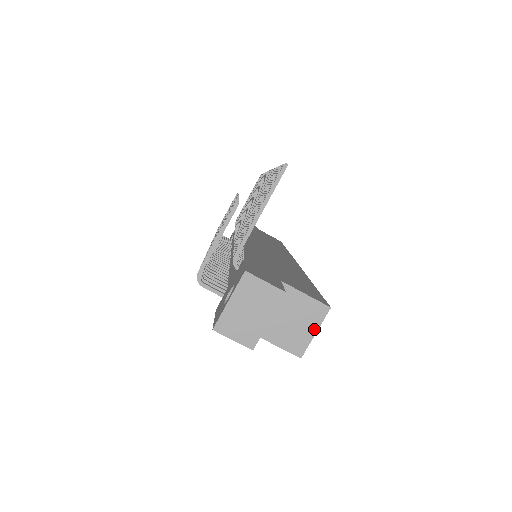
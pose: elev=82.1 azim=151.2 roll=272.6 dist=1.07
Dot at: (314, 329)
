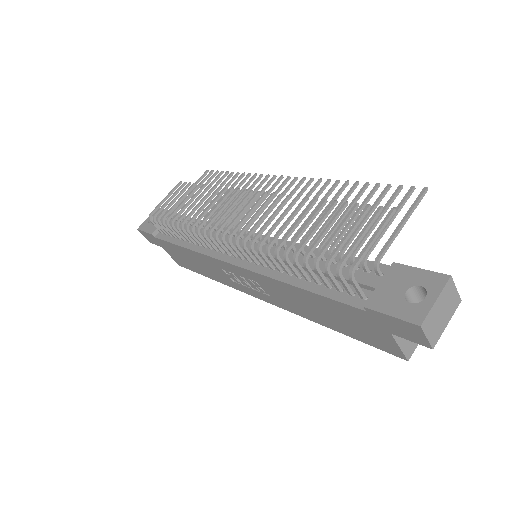
Dot at: occluded
